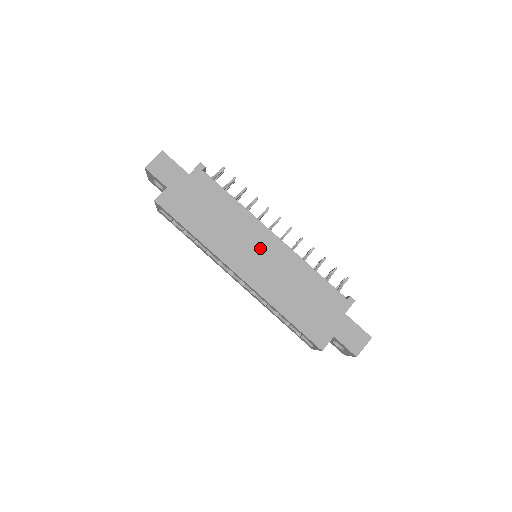
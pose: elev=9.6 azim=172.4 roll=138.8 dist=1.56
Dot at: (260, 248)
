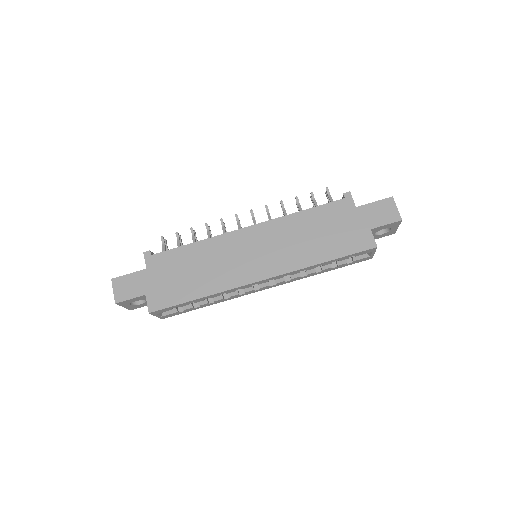
Dot at: (250, 246)
